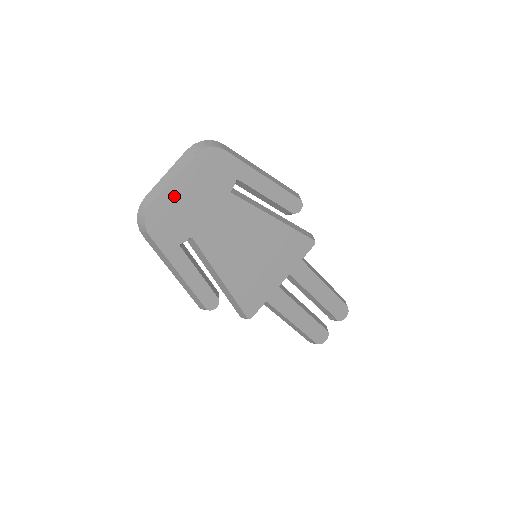
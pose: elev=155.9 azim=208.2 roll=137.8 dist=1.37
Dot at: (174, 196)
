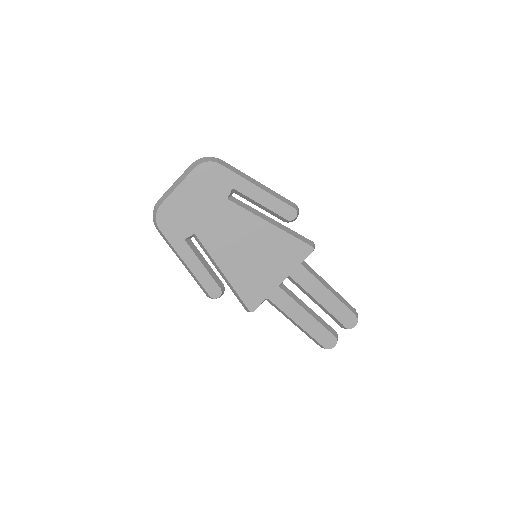
Dot at: (179, 199)
